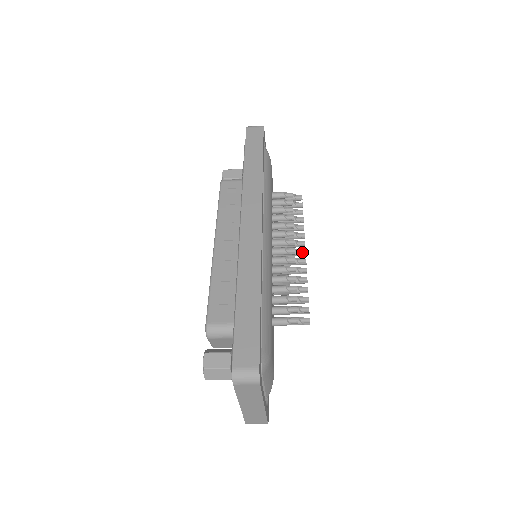
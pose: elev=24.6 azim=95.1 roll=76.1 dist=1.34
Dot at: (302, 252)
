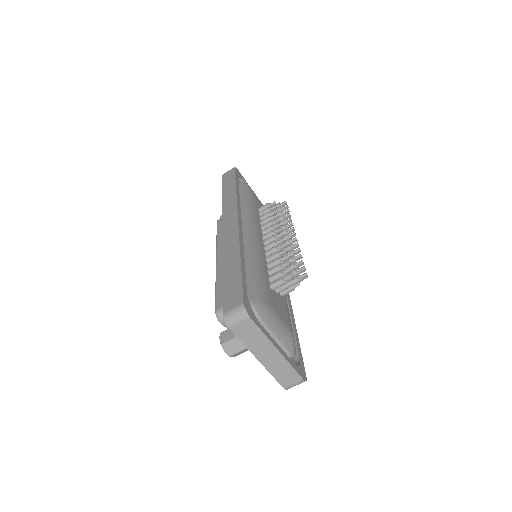
Dot at: (292, 235)
